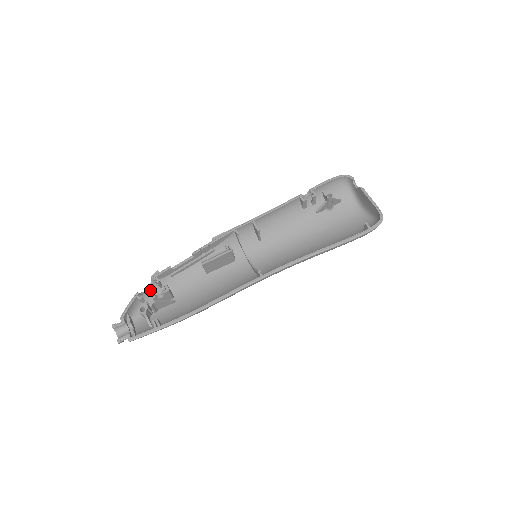
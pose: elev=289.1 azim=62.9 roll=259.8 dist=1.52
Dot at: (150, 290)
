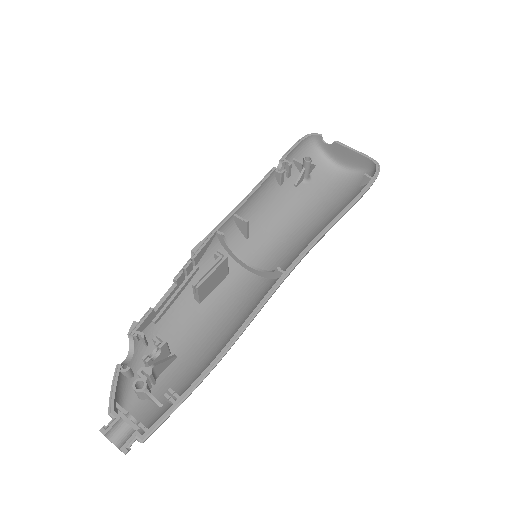
Dot at: (133, 354)
